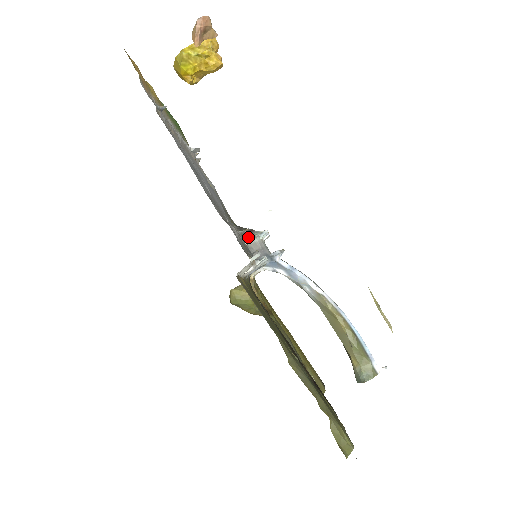
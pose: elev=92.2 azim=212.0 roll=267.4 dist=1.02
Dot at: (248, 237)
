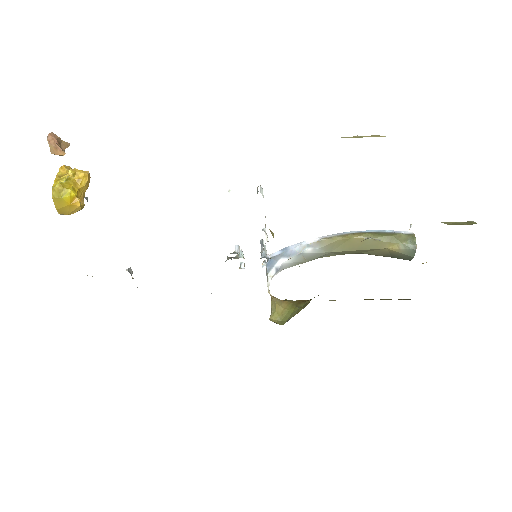
Dot at: (236, 249)
